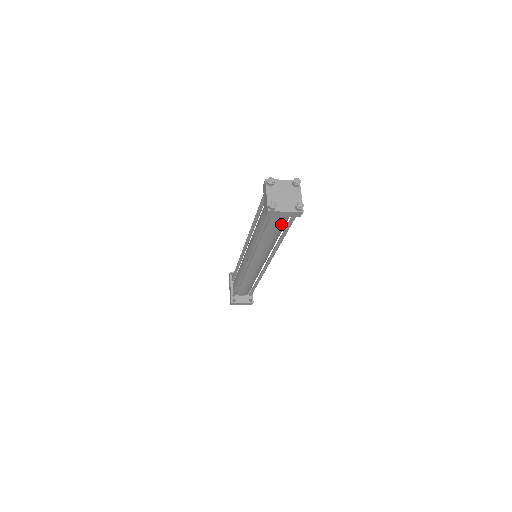
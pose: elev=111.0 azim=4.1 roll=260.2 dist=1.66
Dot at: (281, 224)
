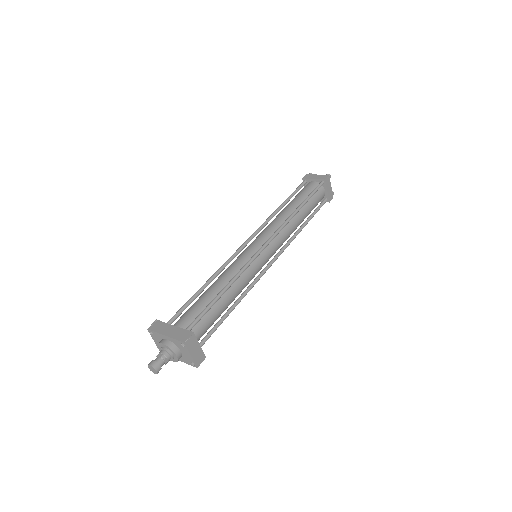
Dot at: (316, 203)
